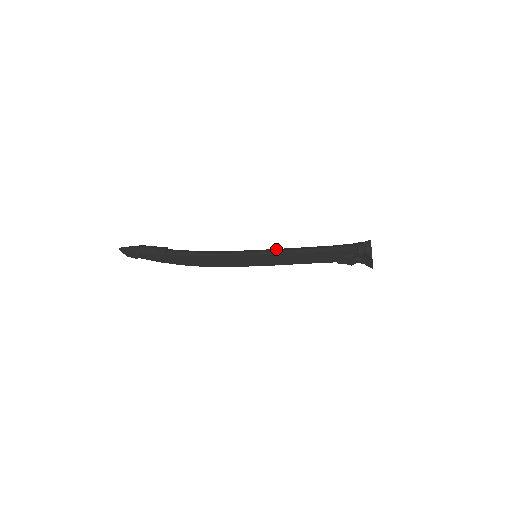
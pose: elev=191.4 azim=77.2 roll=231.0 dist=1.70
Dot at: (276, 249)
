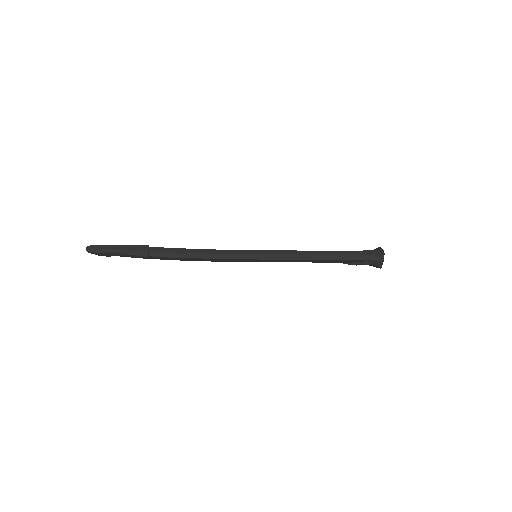
Dot at: (280, 251)
